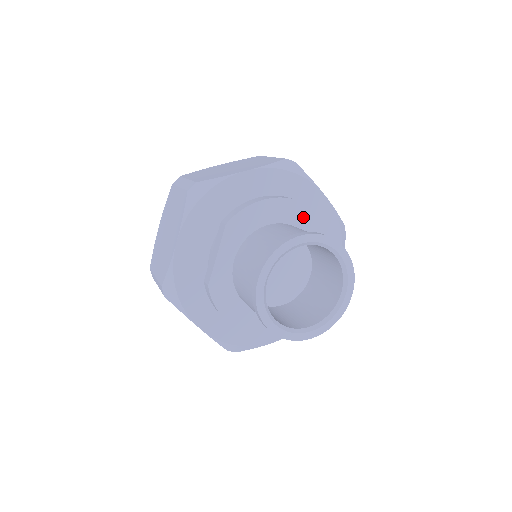
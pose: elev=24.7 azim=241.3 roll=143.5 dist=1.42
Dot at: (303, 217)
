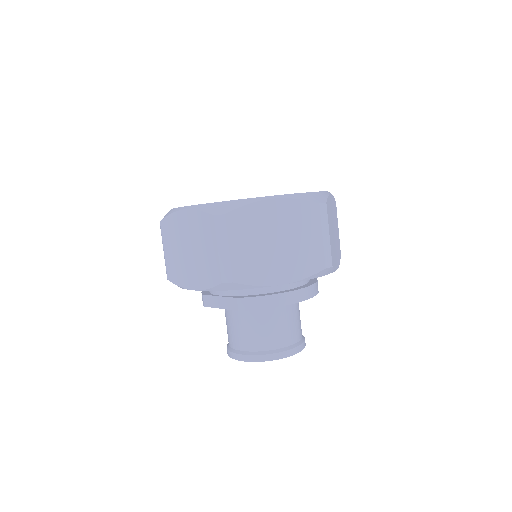
Dot at: occluded
